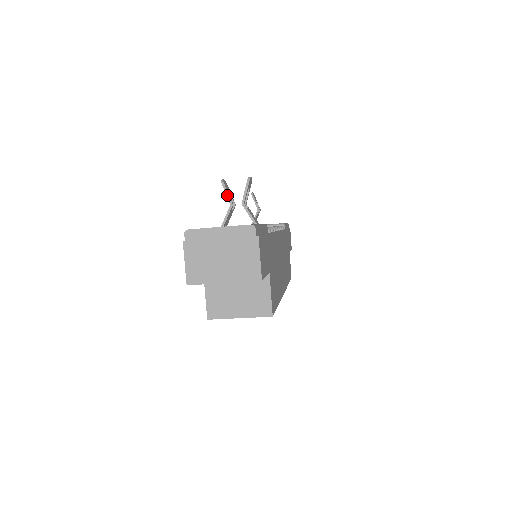
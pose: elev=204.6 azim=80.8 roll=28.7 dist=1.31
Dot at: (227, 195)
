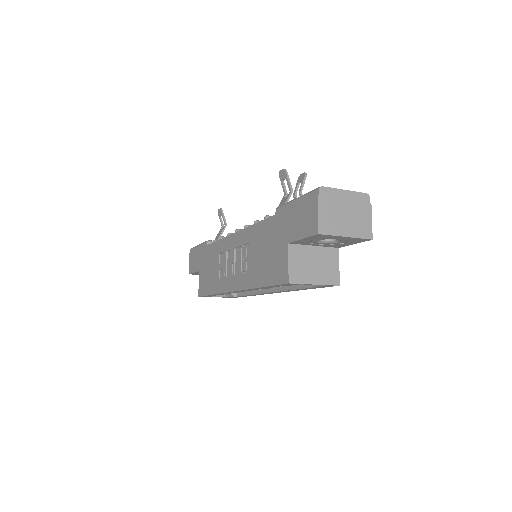
Dot at: (289, 182)
